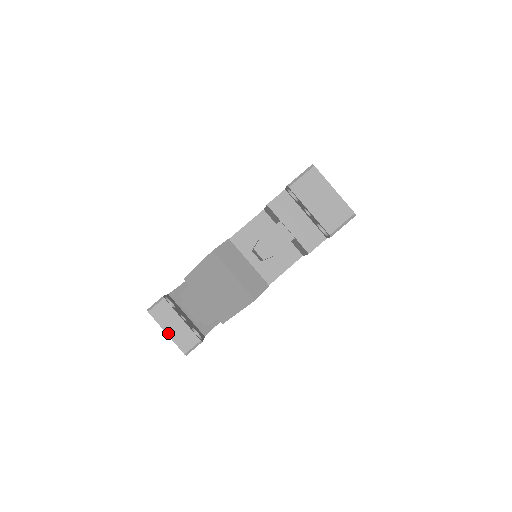
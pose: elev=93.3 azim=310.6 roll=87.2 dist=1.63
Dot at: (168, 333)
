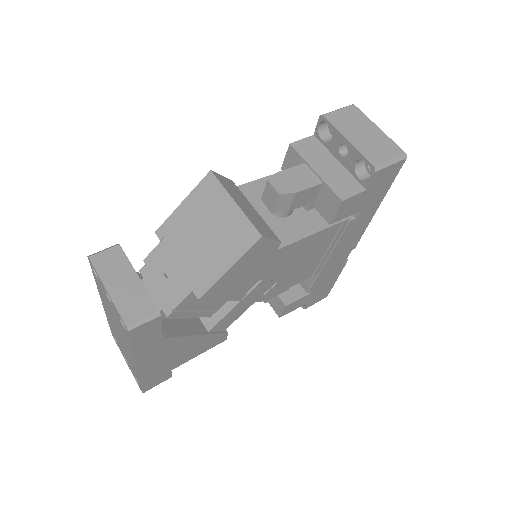
Dot at: (110, 291)
